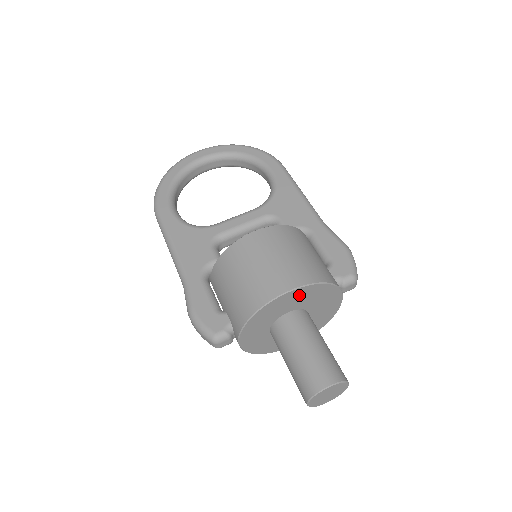
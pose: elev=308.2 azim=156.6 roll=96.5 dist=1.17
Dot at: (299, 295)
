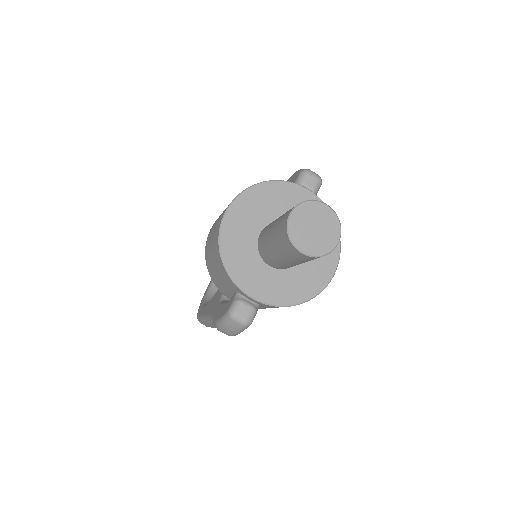
Dot at: (245, 209)
